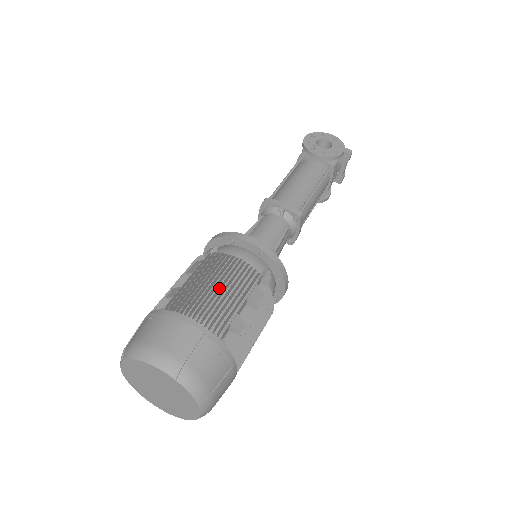
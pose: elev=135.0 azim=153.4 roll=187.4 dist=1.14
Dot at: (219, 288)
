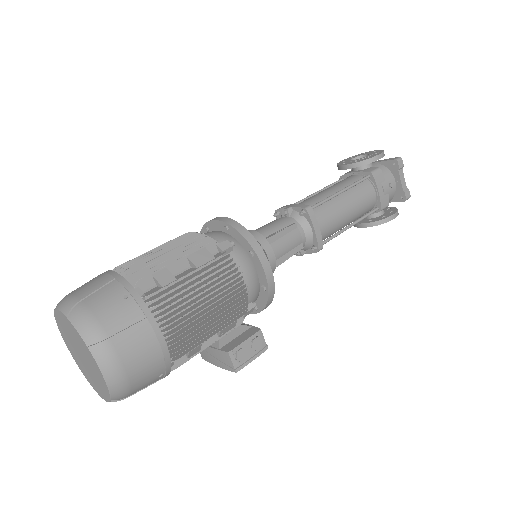
Dot at: (160, 251)
